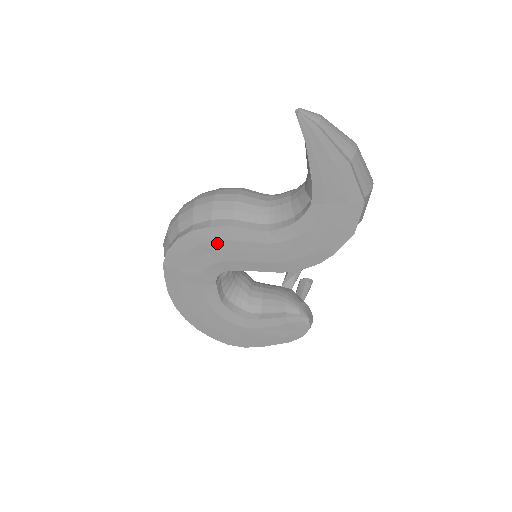
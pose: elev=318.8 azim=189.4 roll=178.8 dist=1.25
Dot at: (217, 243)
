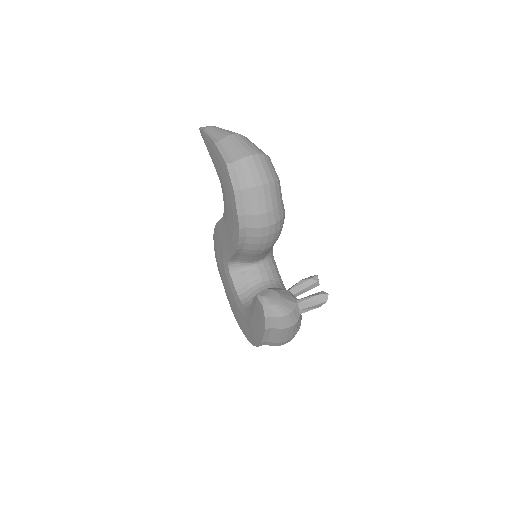
Dot at: (218, 239)
